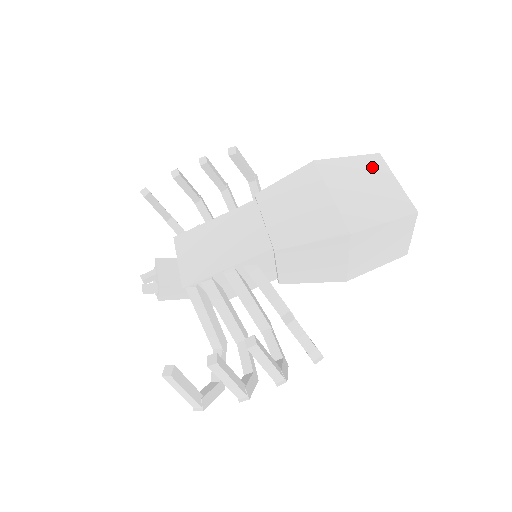
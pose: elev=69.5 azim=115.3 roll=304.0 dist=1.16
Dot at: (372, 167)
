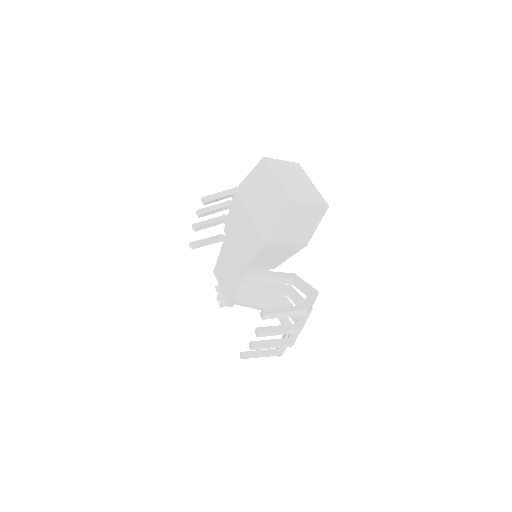
Dot at: (262, 175)
